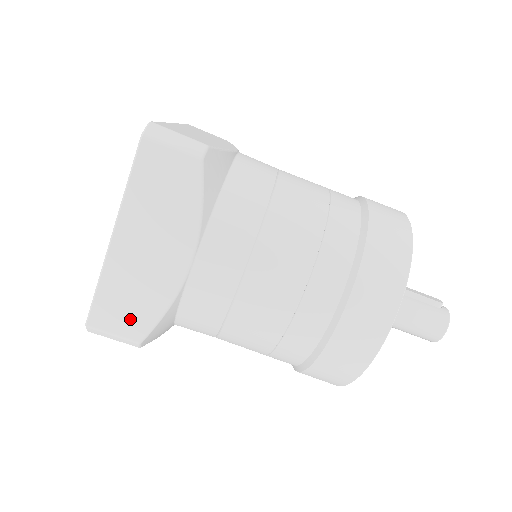
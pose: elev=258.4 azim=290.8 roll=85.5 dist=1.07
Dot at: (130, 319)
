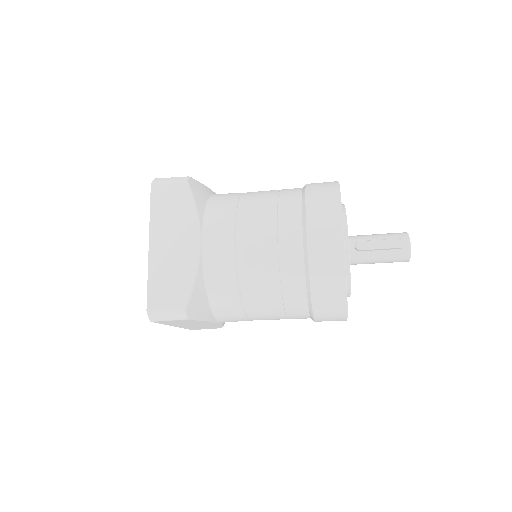
Dot at: (209, 328)
